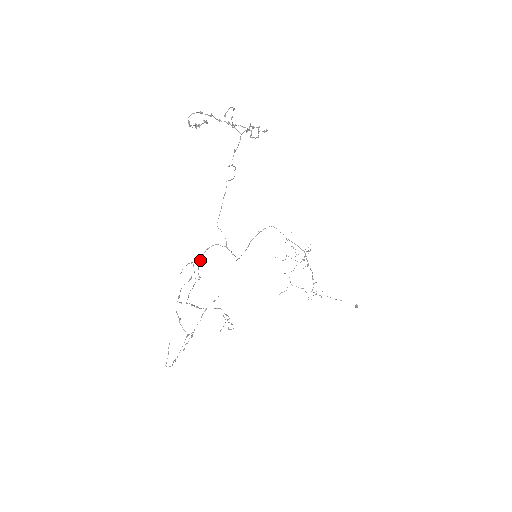
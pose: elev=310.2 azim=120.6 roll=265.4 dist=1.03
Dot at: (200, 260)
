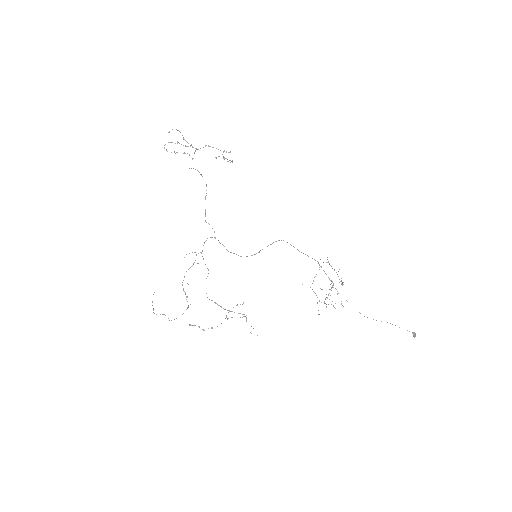
Dot at: (202, 251)
